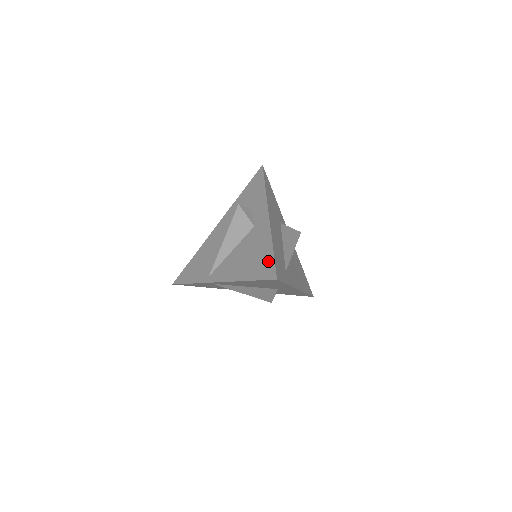
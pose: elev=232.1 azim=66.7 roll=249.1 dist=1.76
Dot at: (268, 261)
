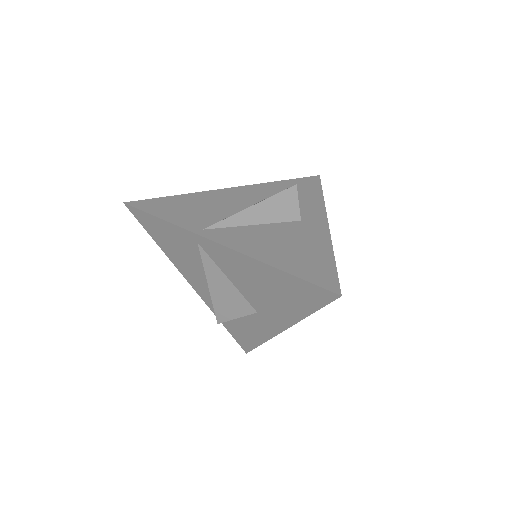
Dot at: (325, 267)
